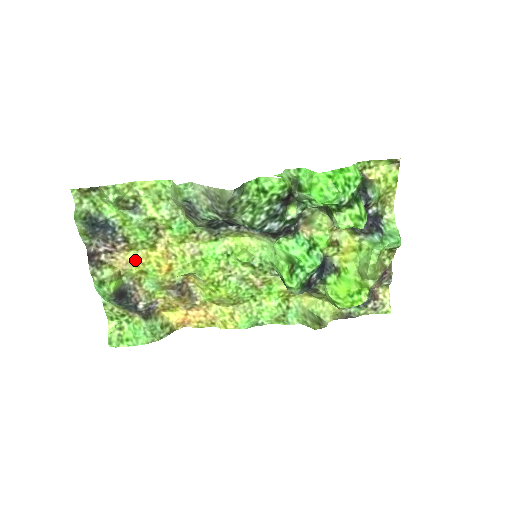
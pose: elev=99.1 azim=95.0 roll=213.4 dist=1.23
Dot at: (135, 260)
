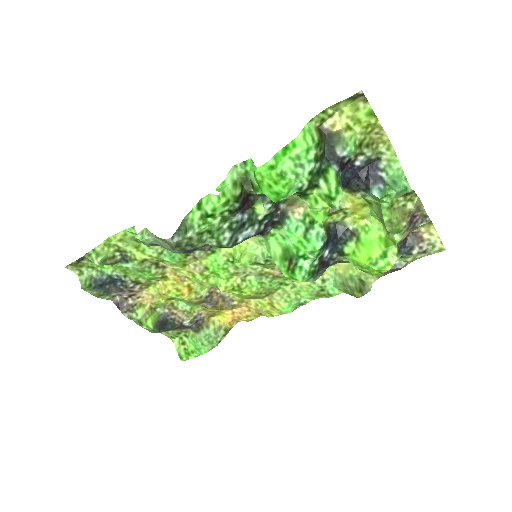
Dot at: (157, 293)
